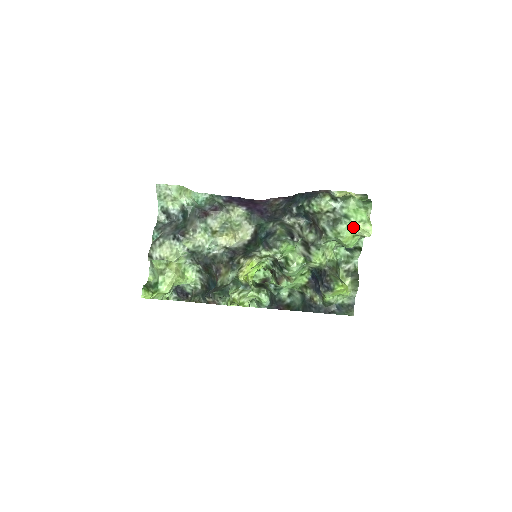
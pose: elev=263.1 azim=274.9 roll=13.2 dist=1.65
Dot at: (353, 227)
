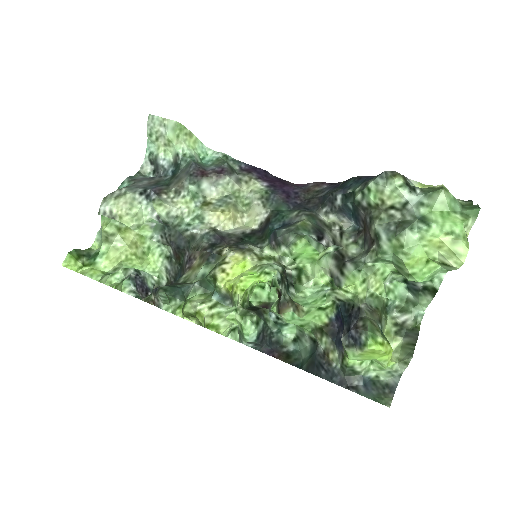
Dot at: (432, 241)
